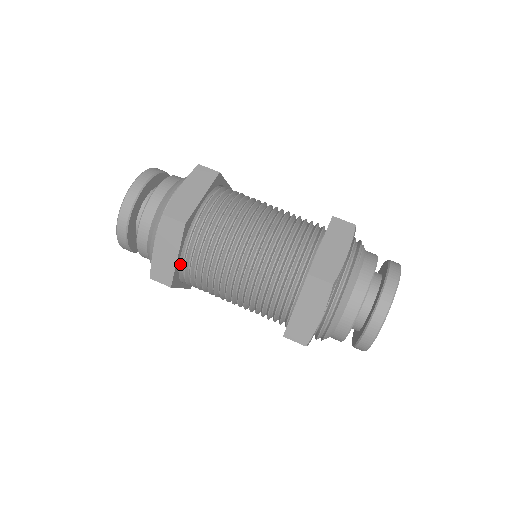
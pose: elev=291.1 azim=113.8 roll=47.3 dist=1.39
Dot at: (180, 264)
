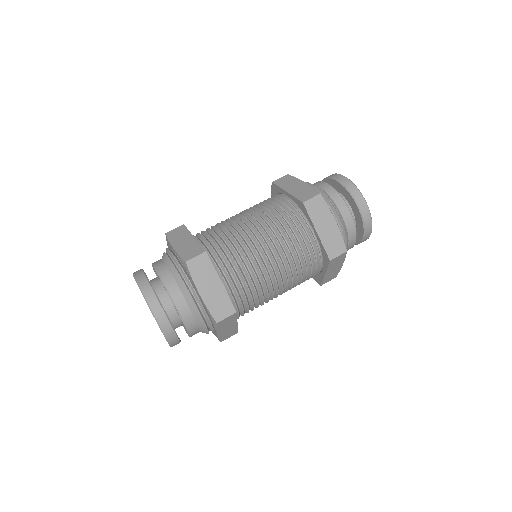
Dot at: occluded
